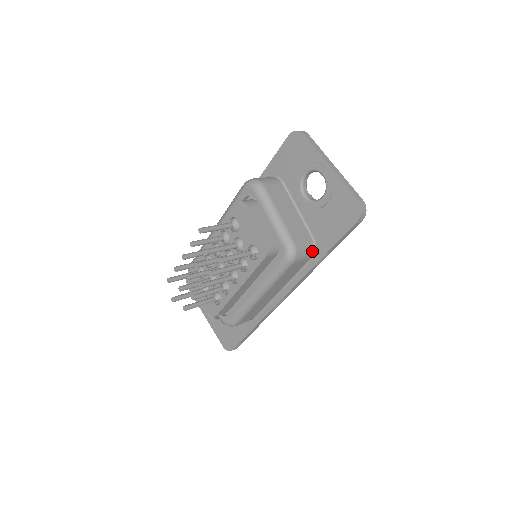
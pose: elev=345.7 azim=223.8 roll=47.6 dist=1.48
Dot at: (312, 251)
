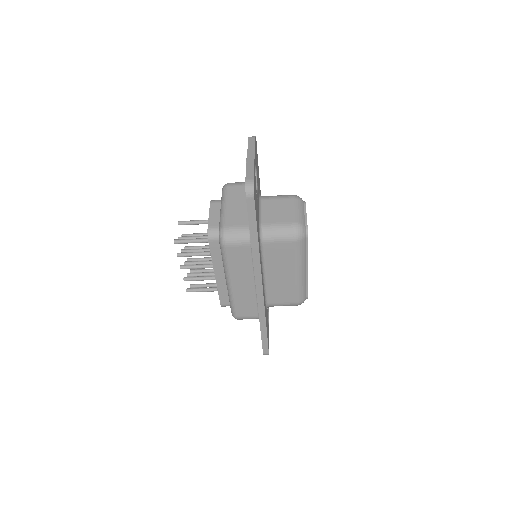
Dot at: (248, 237)
